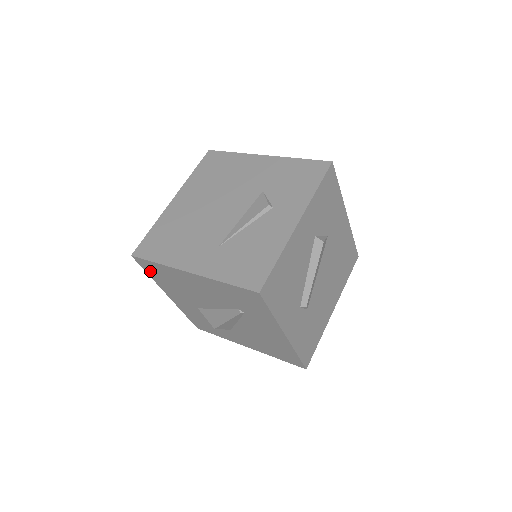
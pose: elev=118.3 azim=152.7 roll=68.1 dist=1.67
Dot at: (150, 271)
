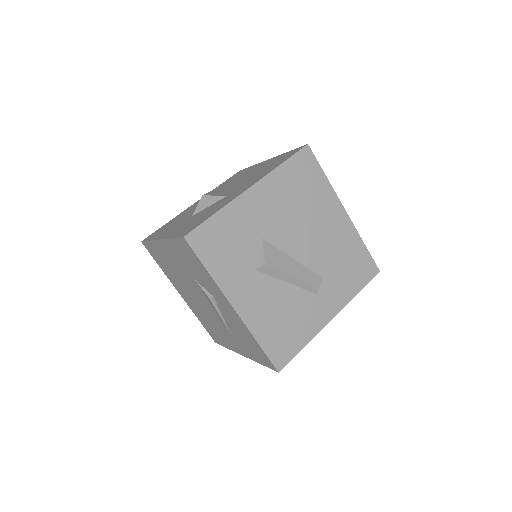
Dot at: occluded
